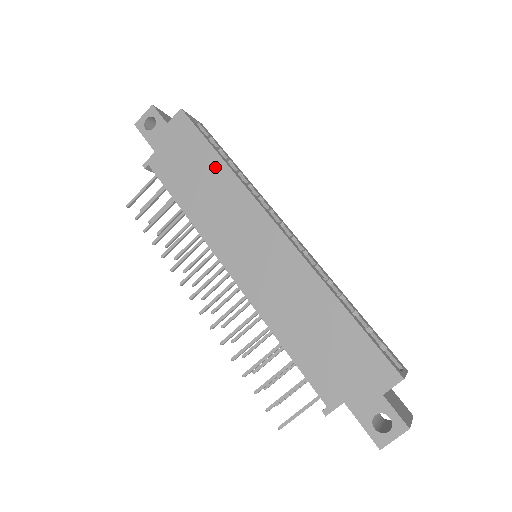
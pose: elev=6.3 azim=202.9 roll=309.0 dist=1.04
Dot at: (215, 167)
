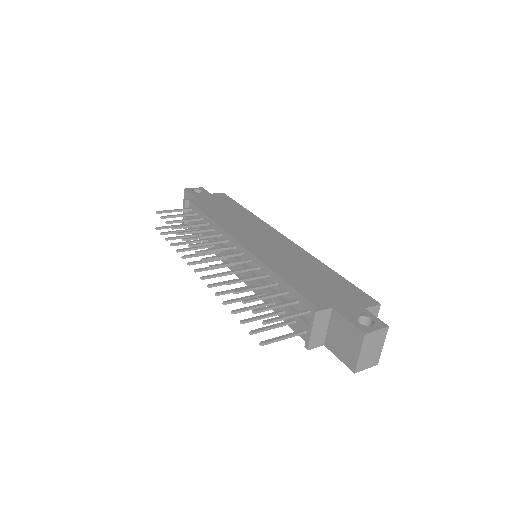
Dot at: (242, 211)
